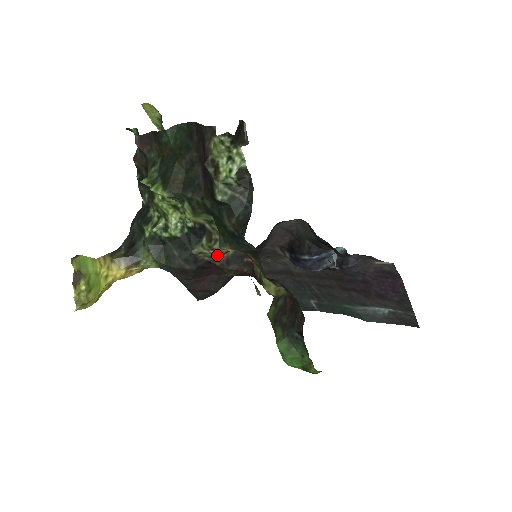
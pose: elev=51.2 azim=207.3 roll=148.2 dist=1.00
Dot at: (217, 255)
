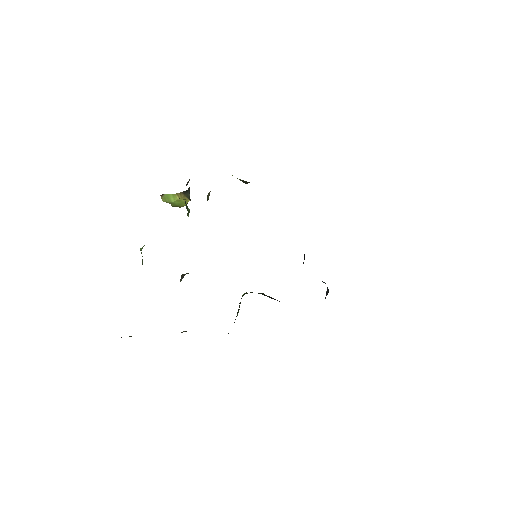
Dot at: occluded
